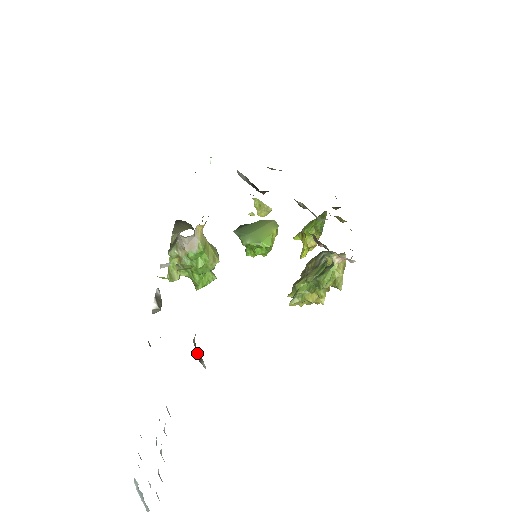
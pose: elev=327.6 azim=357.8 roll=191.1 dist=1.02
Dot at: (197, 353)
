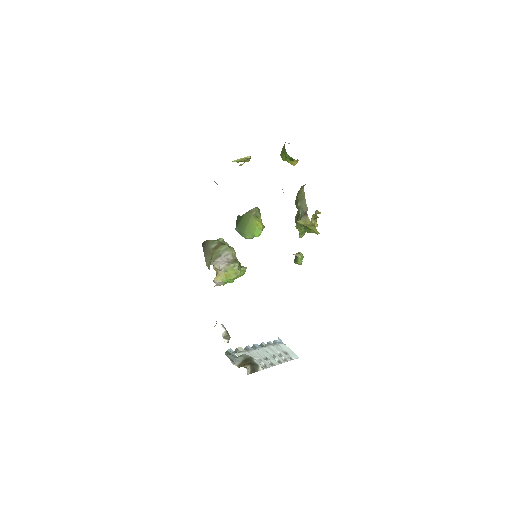
Dot at: (254, 370)
